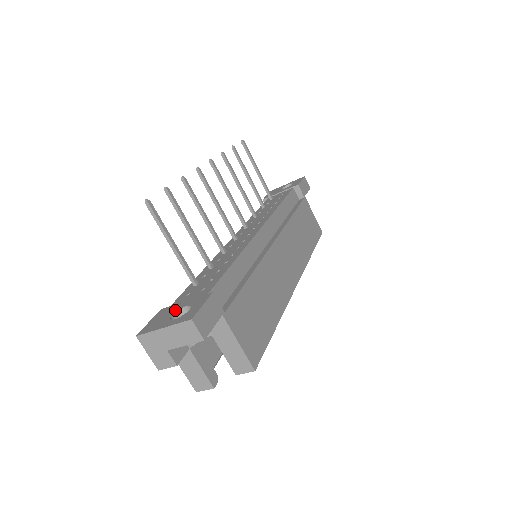
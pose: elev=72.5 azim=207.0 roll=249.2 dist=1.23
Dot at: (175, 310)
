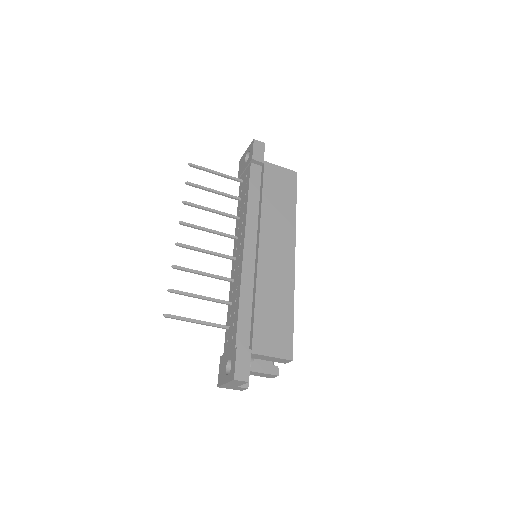
Dot at: (226, 363)
